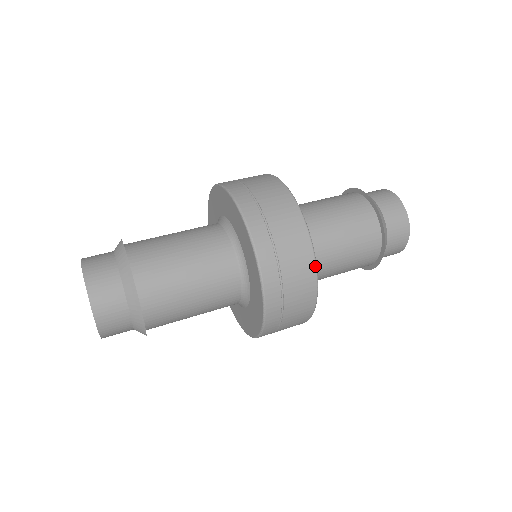
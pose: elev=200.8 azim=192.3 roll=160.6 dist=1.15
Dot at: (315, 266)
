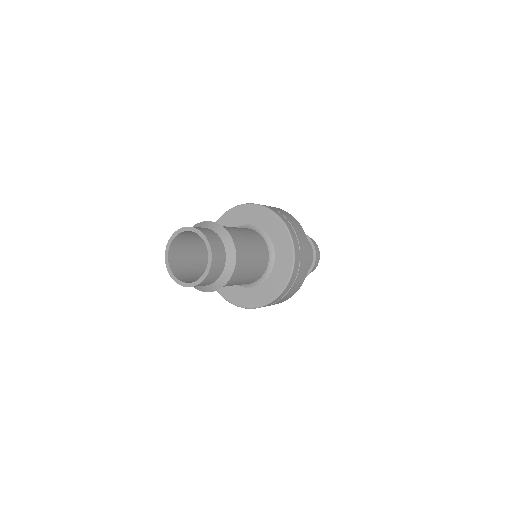
Dot at: occluded
